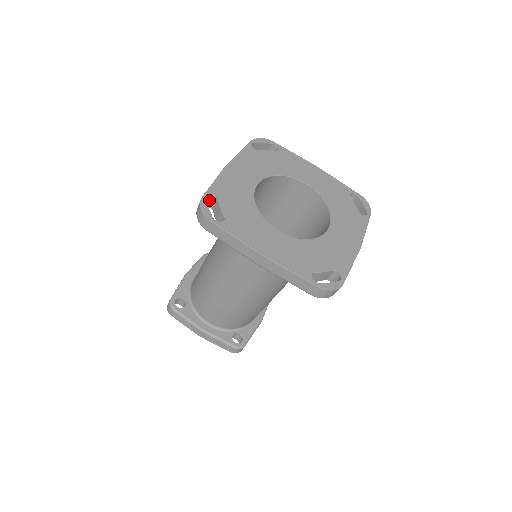
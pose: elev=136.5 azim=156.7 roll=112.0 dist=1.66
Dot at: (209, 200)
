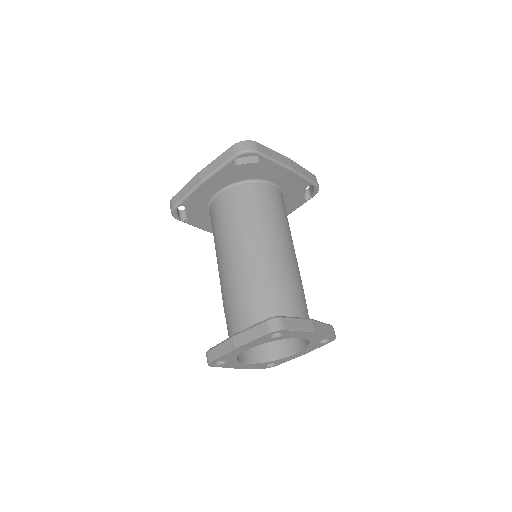
Dot at: (184, 215)
